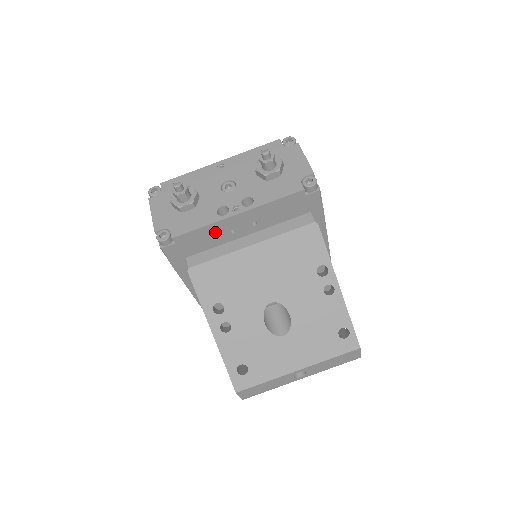
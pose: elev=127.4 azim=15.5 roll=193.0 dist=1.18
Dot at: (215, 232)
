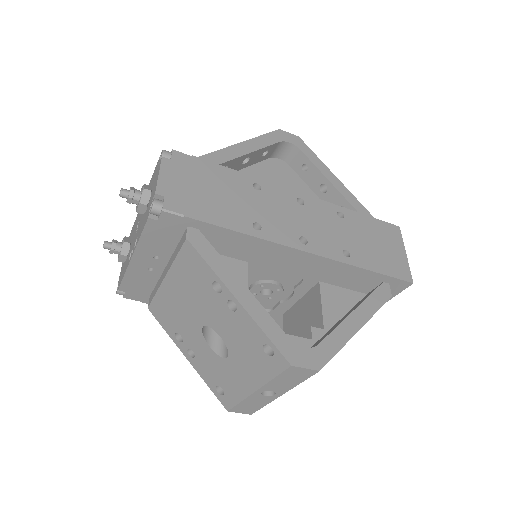
Dot at: (139, 275)
